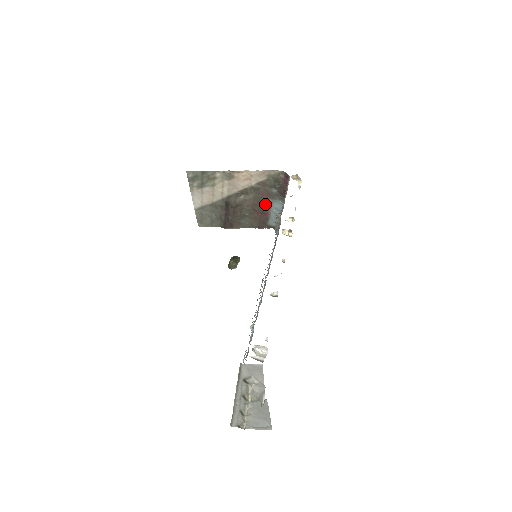
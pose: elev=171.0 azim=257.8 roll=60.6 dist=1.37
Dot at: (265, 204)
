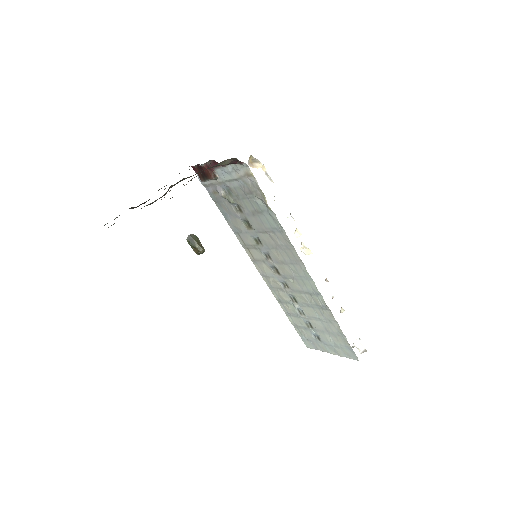
Dot at: occluded
